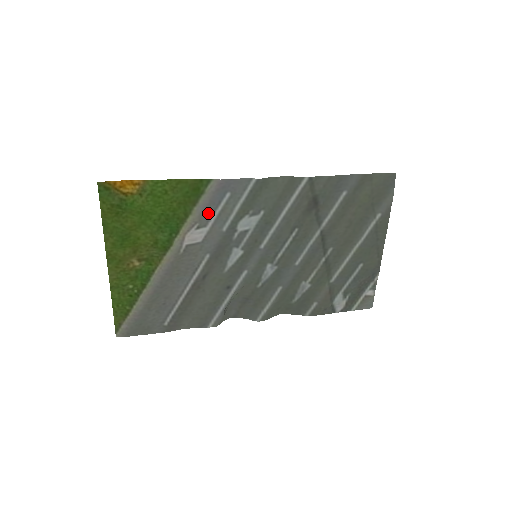
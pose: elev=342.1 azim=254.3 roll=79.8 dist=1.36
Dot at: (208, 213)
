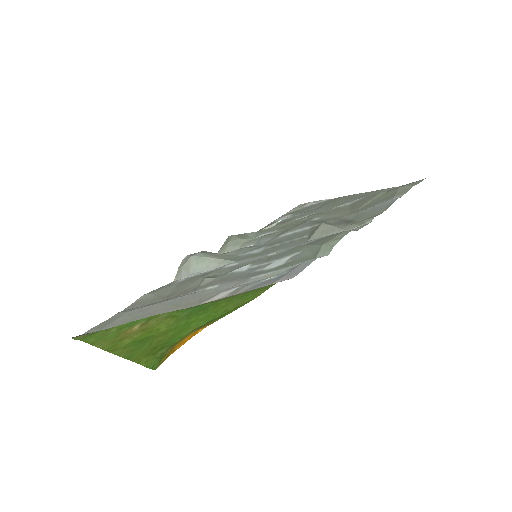
Dot at: (251, 286)
